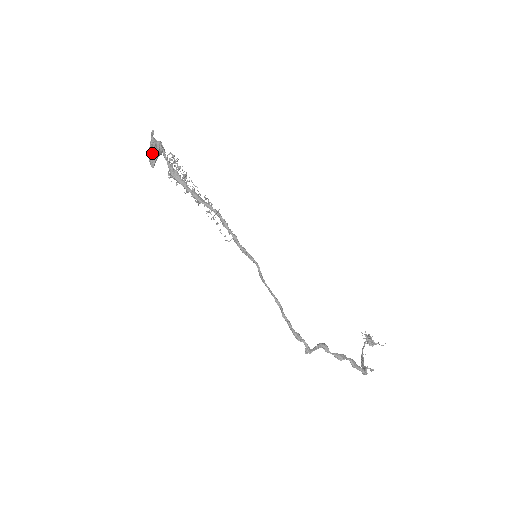
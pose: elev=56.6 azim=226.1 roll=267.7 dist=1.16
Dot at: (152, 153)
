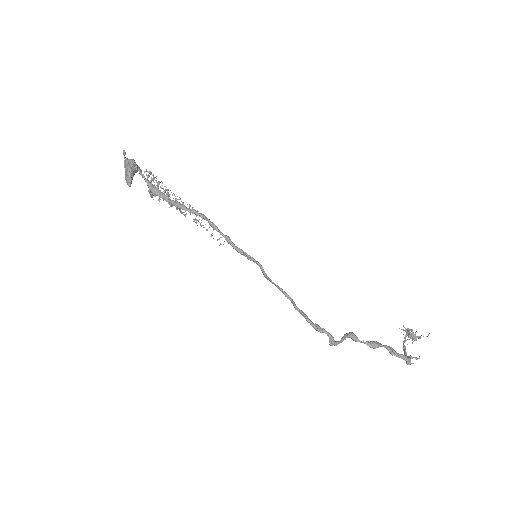
Dot at: (126, 172)
